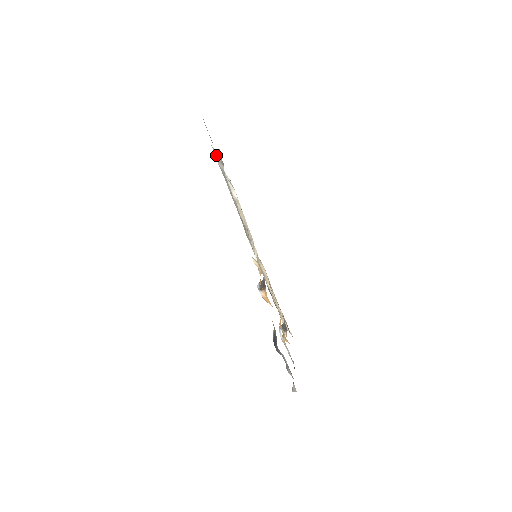
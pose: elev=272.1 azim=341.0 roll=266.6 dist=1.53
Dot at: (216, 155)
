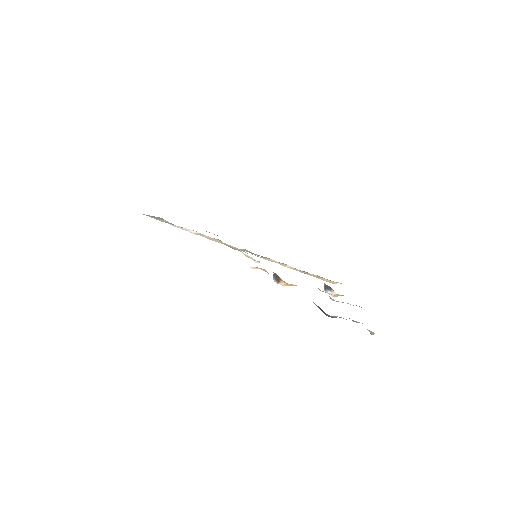
Dot at: (152, 217)
